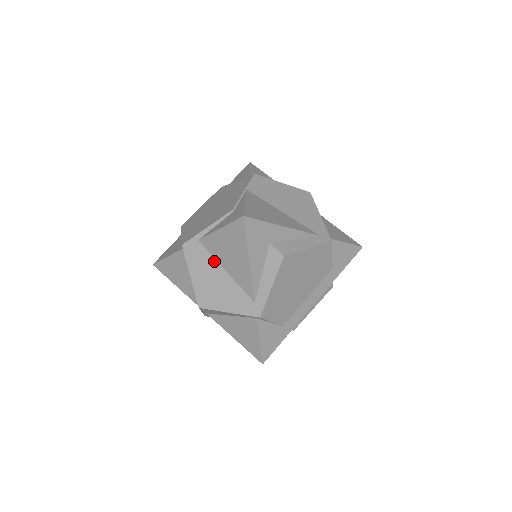
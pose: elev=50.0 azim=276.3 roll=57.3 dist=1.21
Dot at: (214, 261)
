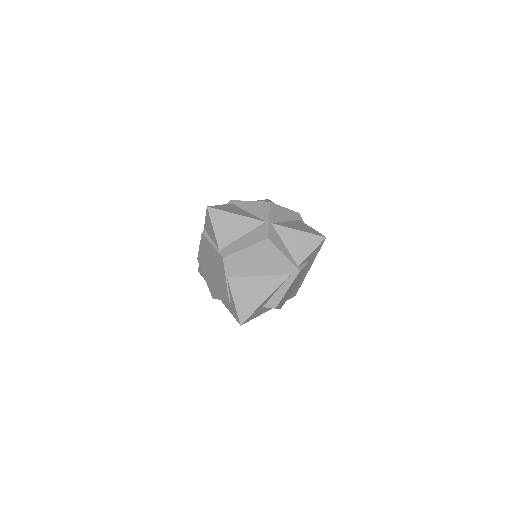
Dot at: occluded
